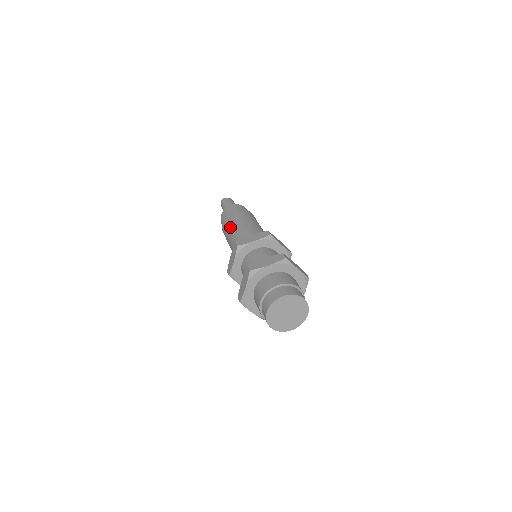
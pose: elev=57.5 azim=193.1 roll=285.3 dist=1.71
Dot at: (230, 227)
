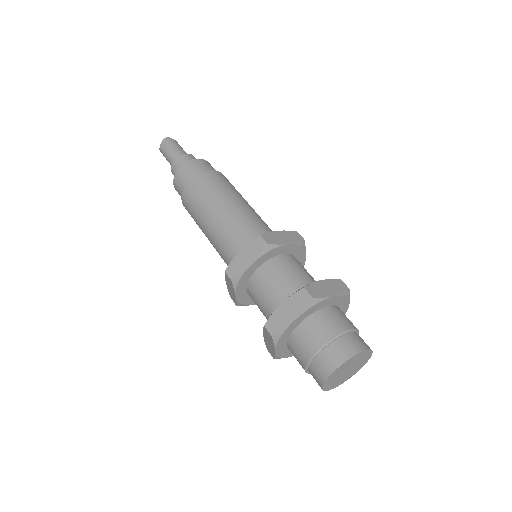
Dot at: (215, 198)
